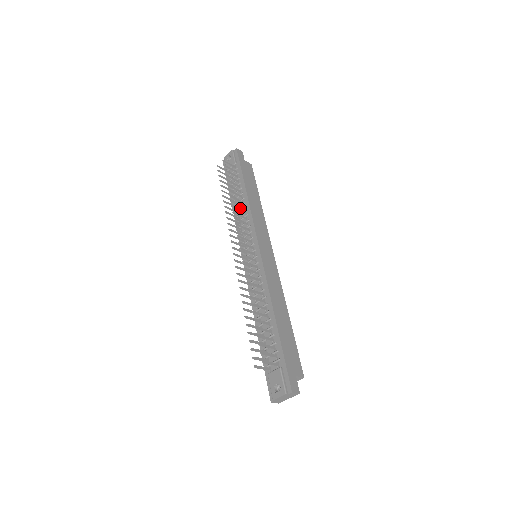
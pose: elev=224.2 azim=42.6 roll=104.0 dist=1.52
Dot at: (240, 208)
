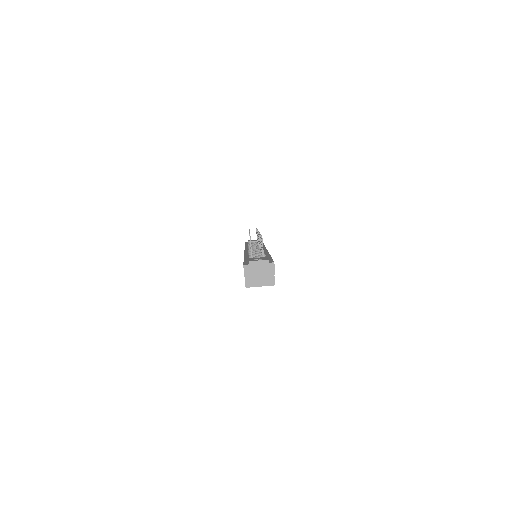
Dot at: occluded
